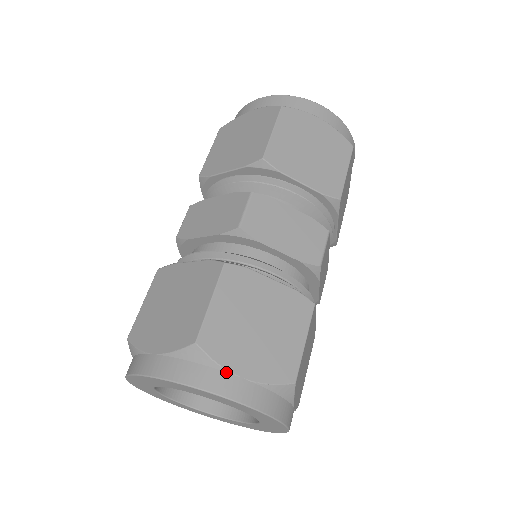
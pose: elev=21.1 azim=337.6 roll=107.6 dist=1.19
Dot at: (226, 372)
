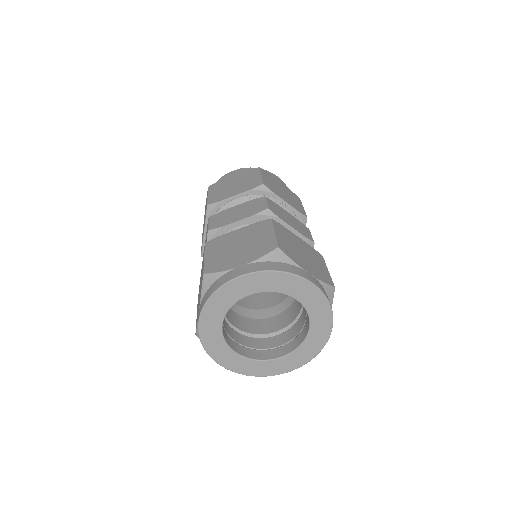
Dot at: (229, 271)
